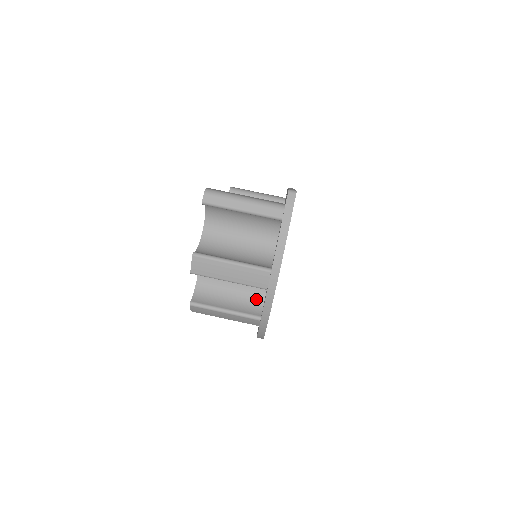
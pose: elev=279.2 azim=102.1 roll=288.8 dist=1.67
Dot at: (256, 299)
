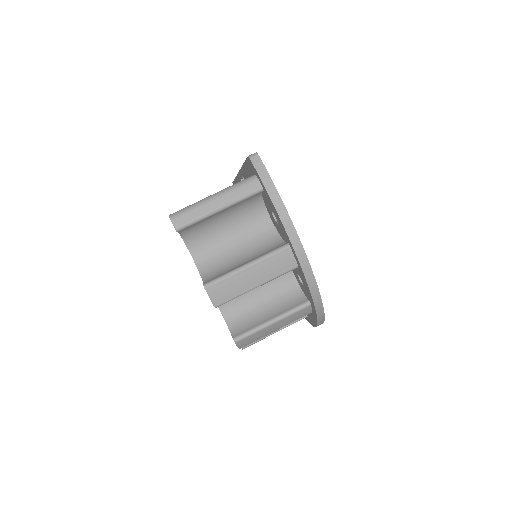
Dot at: (290, 289)
